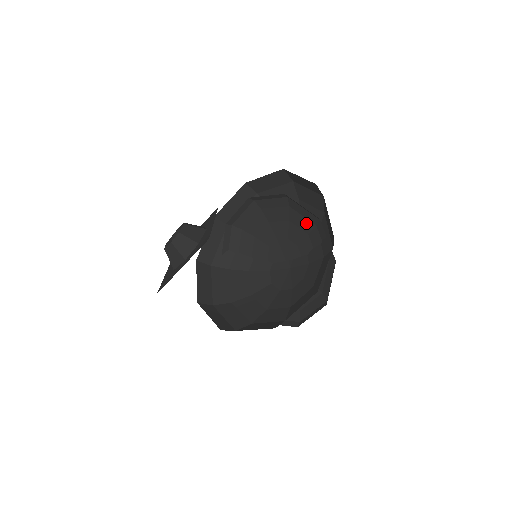
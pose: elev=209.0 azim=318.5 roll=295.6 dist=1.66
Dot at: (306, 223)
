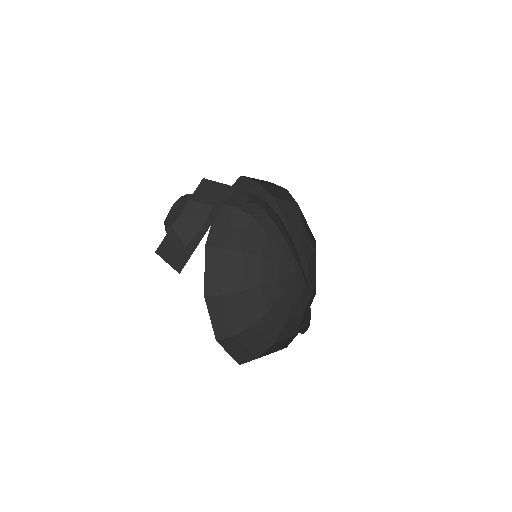
Dot at: occluded
